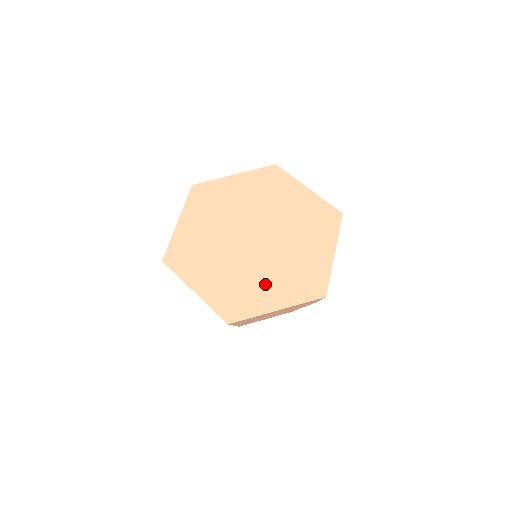
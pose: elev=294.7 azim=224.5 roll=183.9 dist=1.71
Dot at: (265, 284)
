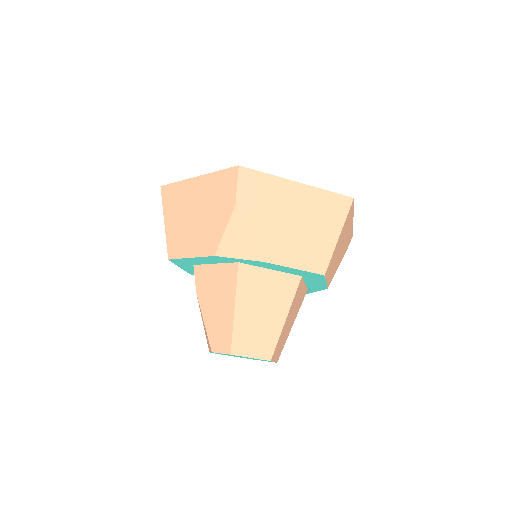
Dot at: occluded
